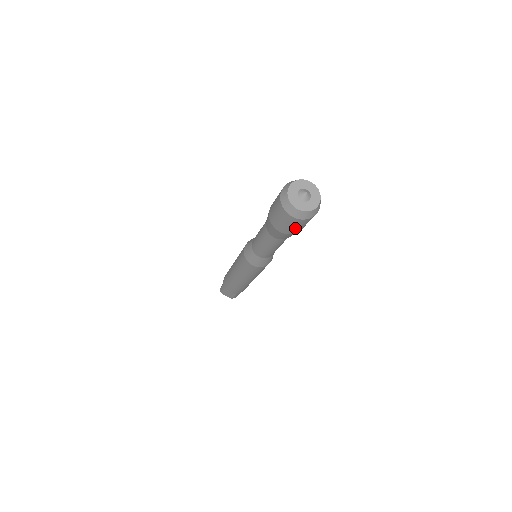
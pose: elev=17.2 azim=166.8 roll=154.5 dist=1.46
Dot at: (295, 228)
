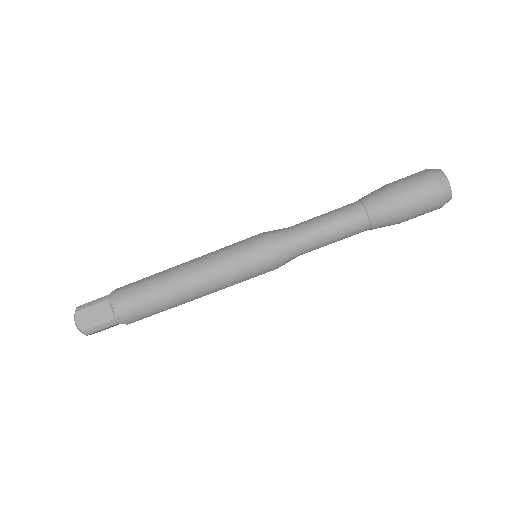
Dot at: (417, 204)
